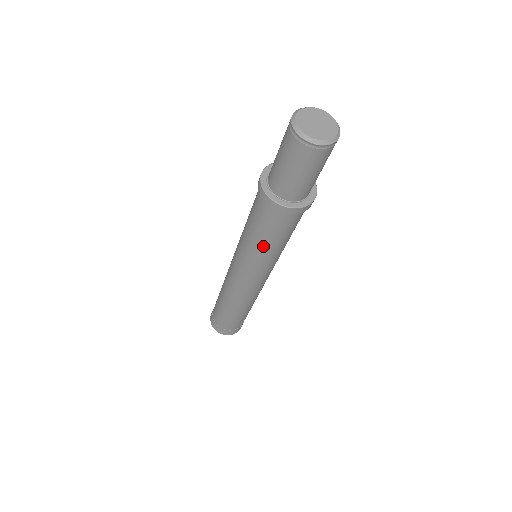
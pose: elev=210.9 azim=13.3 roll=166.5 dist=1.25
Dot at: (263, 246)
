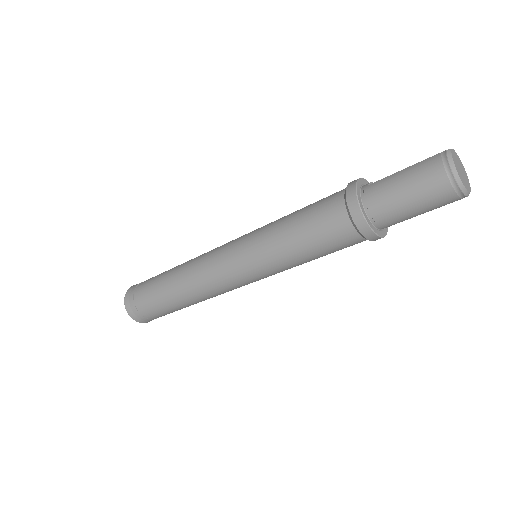
Dot at: occluded
